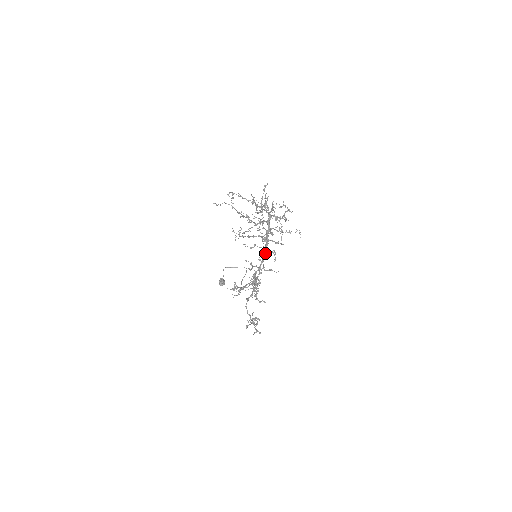
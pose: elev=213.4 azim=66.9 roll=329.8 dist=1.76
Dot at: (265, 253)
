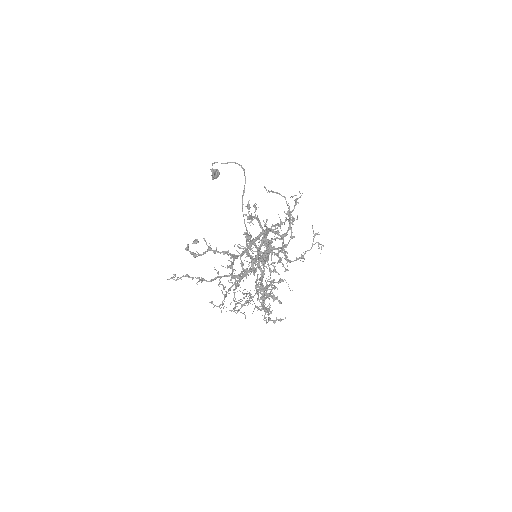
Dot at: (270, 312)
